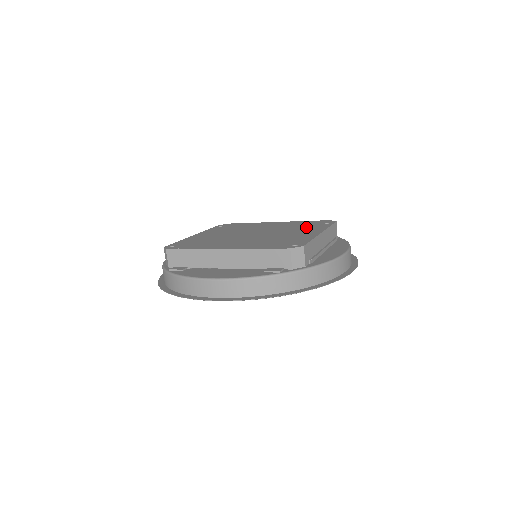
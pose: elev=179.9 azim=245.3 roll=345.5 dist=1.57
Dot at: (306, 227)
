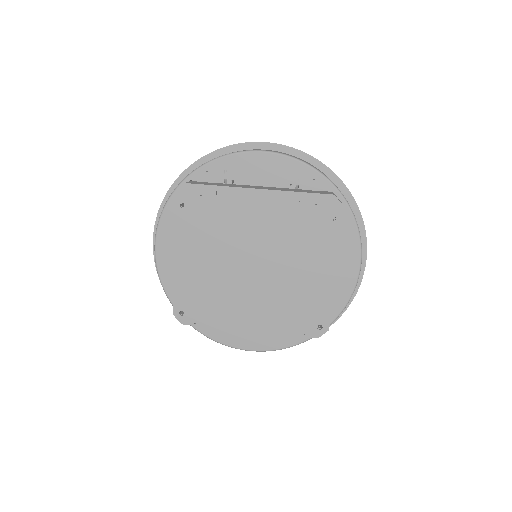
Dot at: (311, 239)
